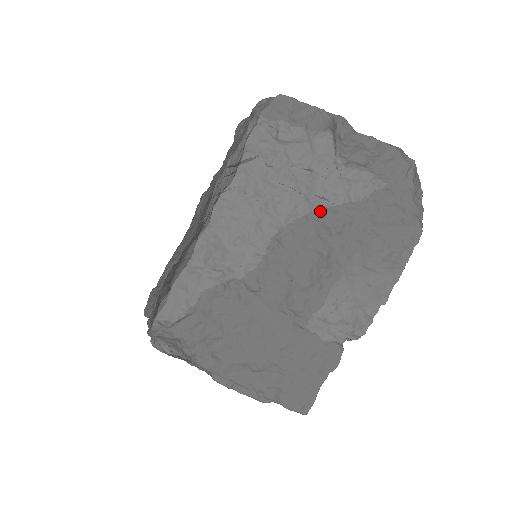
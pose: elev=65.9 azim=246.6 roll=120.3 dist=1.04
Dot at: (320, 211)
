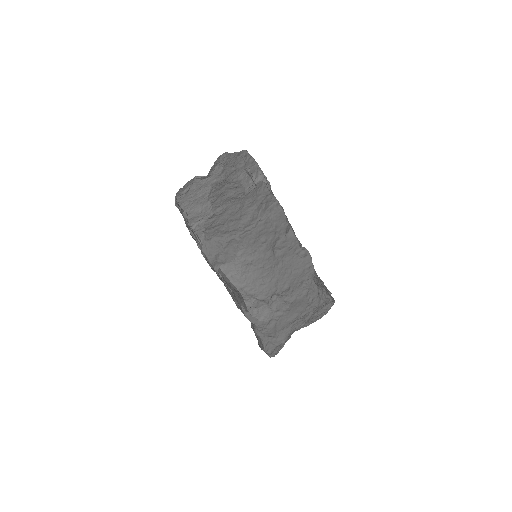
Dot at: (214, 183)
